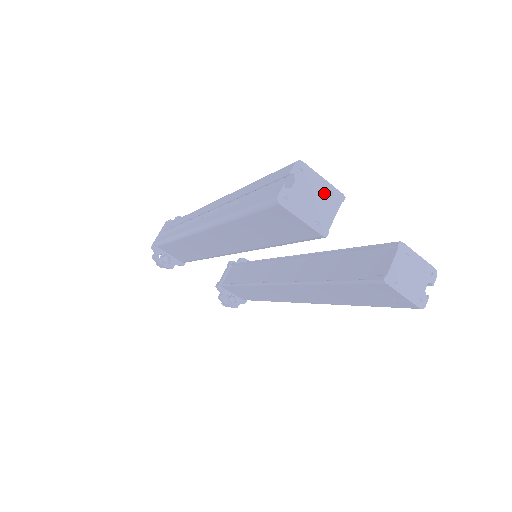
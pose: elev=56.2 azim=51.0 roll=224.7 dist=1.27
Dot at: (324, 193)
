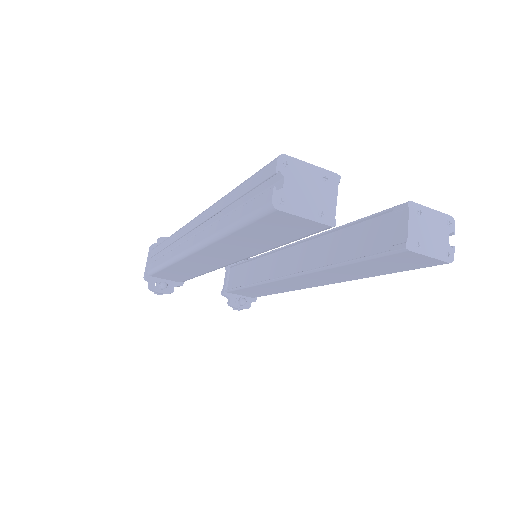
Dot at: (317, 180)
